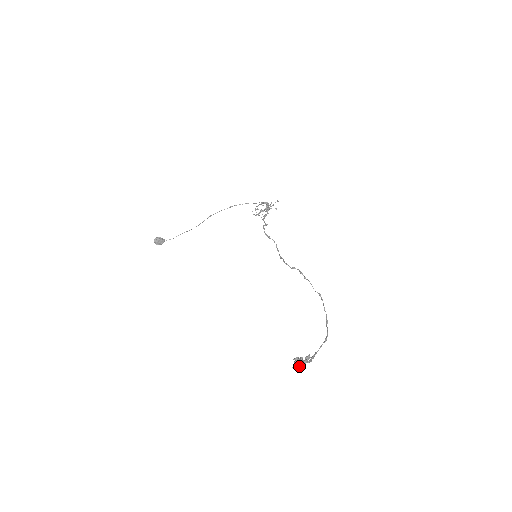
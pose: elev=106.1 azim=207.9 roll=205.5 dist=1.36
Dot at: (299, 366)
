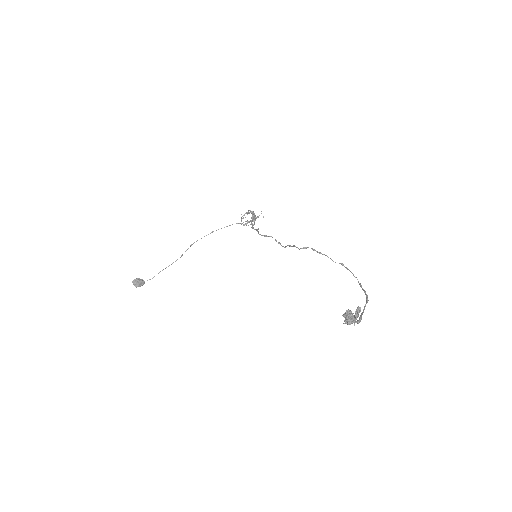
Dot at: (351, 322)
